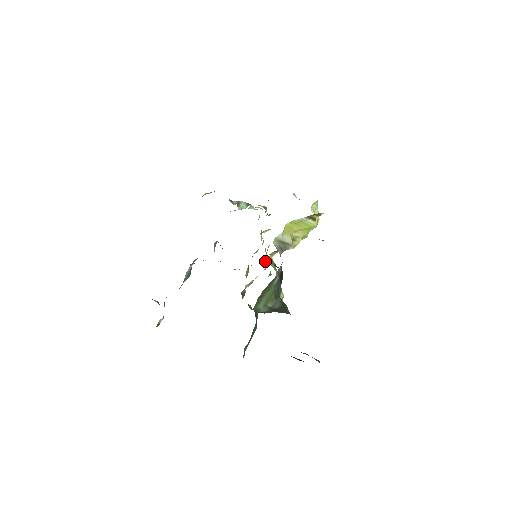
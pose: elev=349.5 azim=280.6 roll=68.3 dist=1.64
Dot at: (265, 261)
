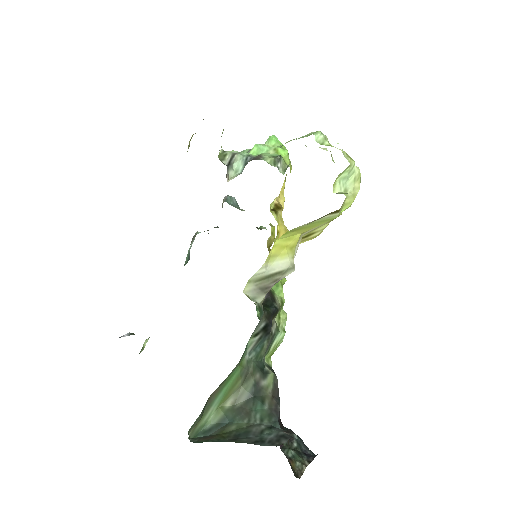
Dot at: occluded
